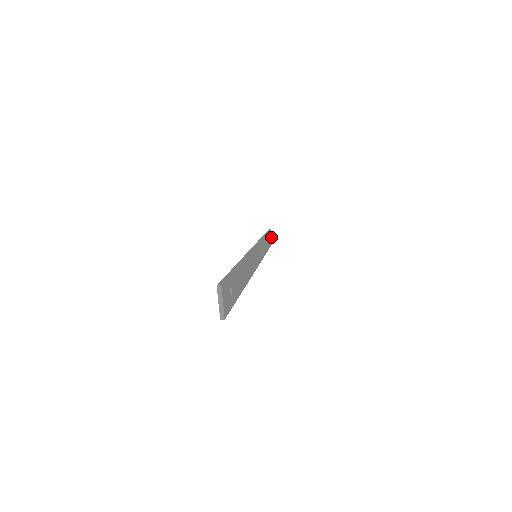
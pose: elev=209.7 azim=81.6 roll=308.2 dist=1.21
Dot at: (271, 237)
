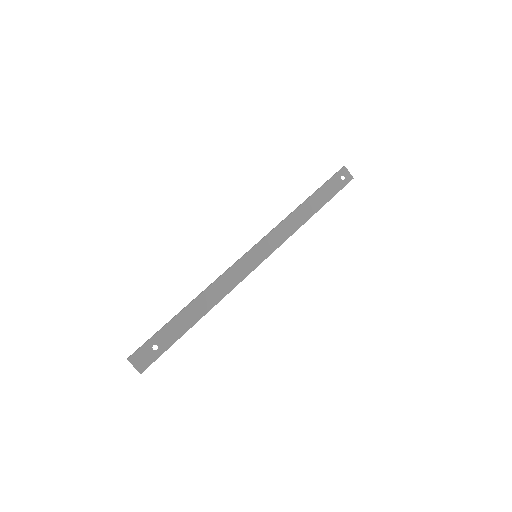
Dot at: (345, 176)
